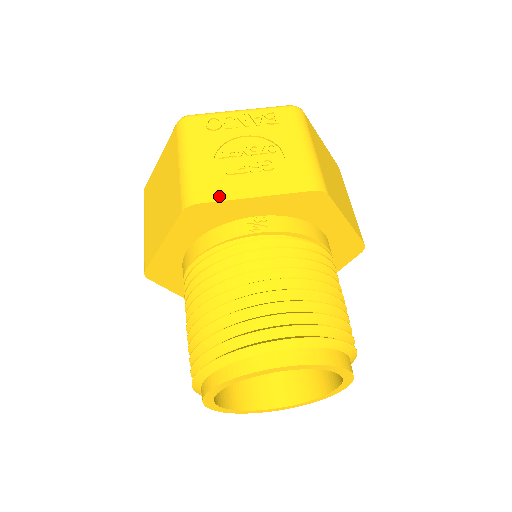
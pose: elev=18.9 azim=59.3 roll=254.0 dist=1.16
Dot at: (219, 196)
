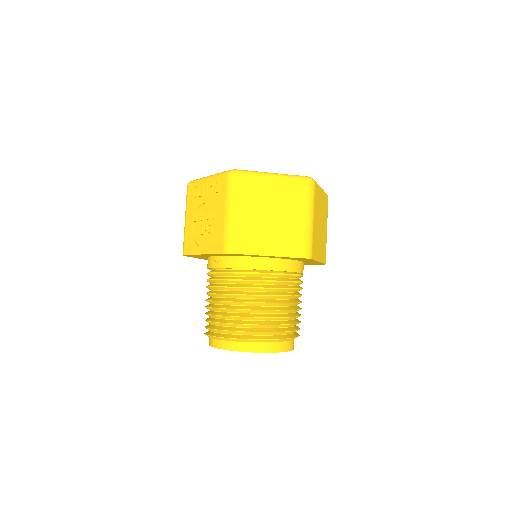
Dot at: (191, 251)
